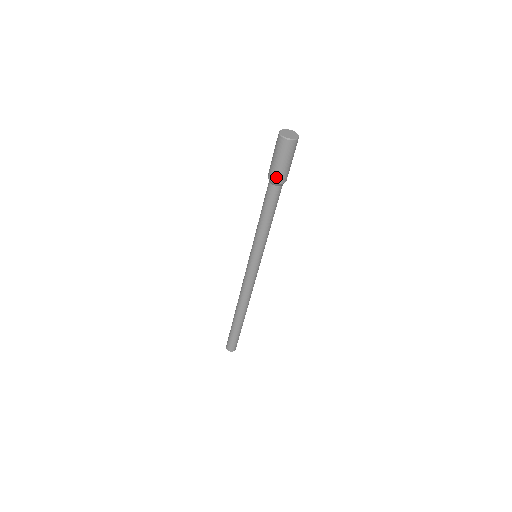
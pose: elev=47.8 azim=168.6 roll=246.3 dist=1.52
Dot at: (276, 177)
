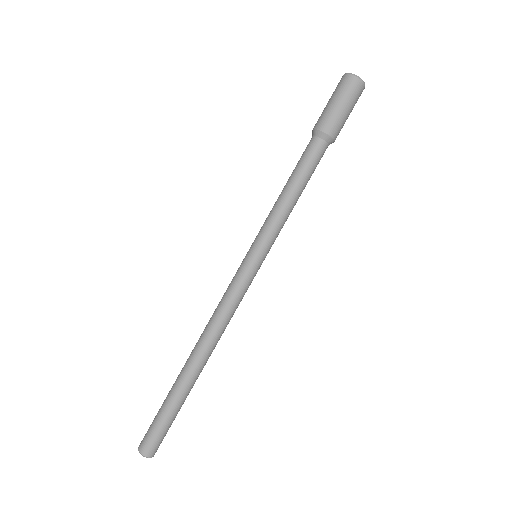
Dot at: (328, 124)
